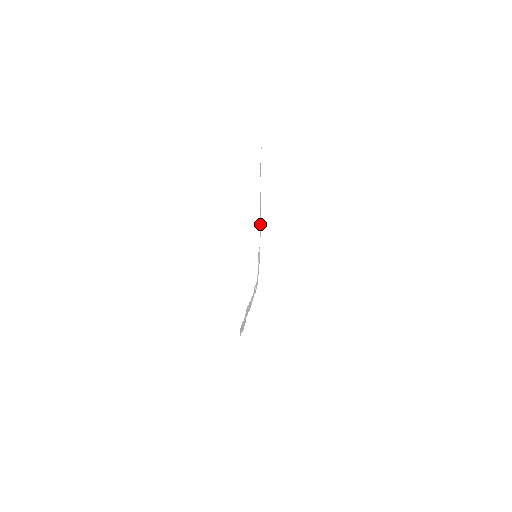
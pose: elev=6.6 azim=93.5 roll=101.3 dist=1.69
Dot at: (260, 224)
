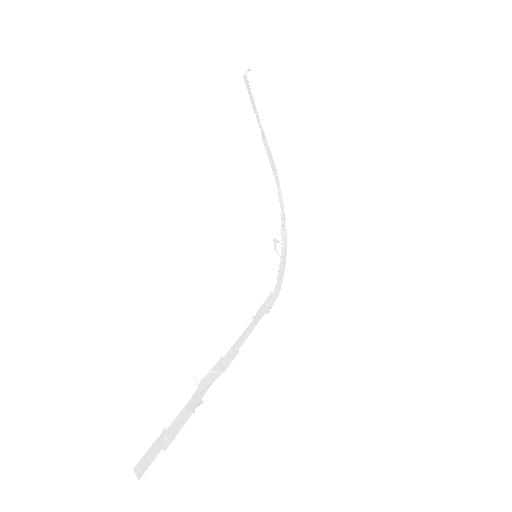
Dot at: (279, 190)
